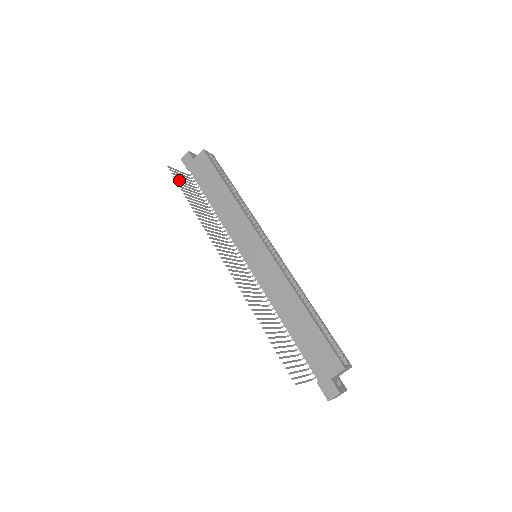
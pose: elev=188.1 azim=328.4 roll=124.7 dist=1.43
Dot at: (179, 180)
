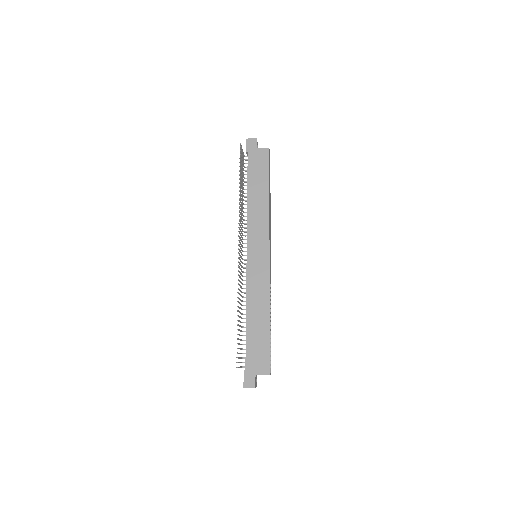
Dot at: occluded
